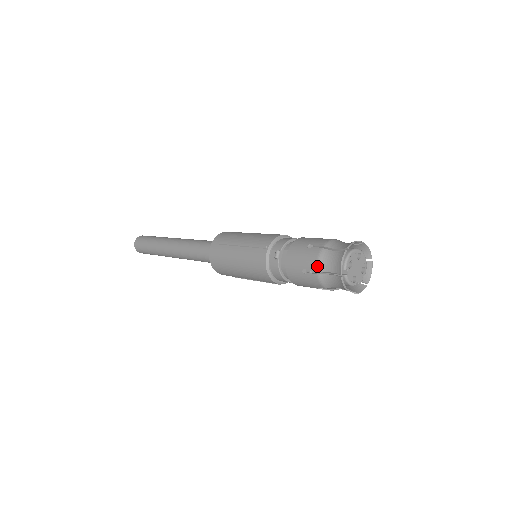
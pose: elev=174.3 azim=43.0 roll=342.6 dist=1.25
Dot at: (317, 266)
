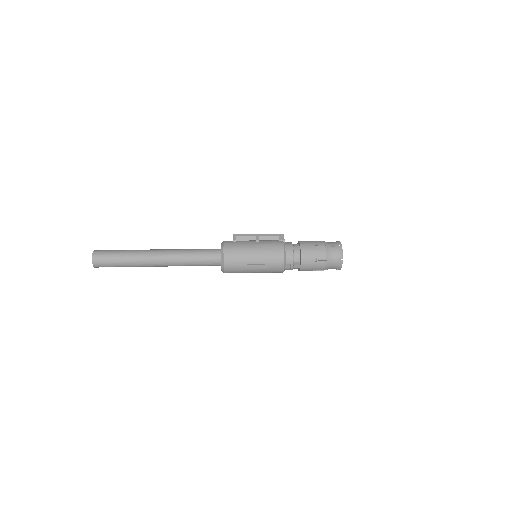
Dot at: (325, 269)
